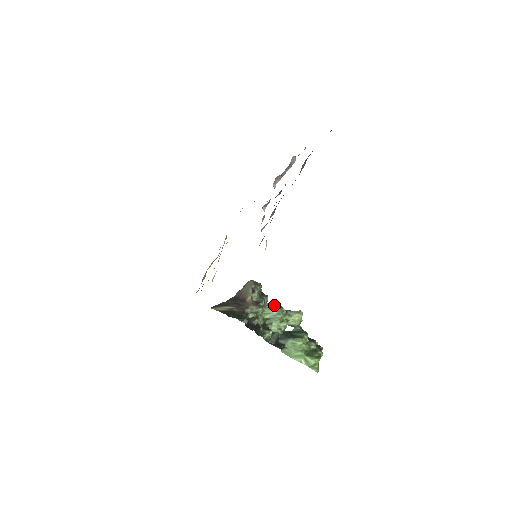
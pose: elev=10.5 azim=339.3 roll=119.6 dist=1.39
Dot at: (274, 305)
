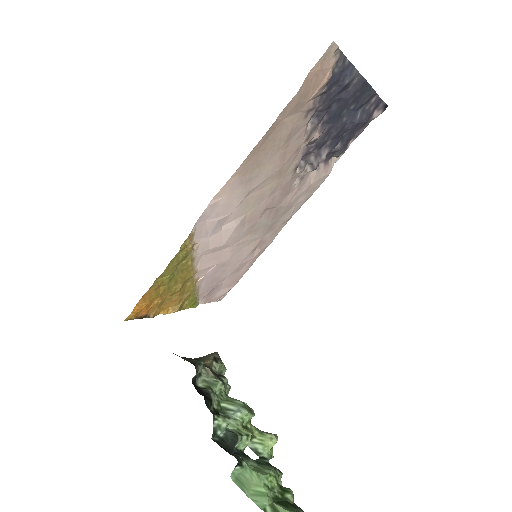
Dot at: occluded
